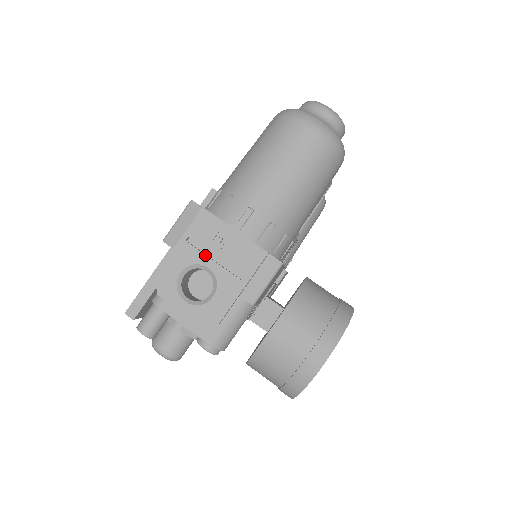
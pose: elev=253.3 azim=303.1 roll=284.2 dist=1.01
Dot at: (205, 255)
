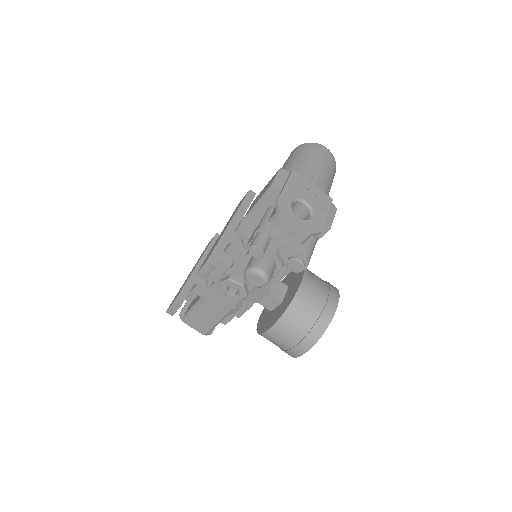
Dot at: (302, 194)
